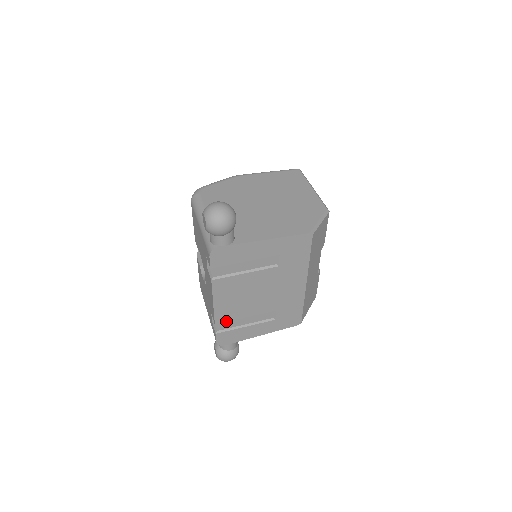
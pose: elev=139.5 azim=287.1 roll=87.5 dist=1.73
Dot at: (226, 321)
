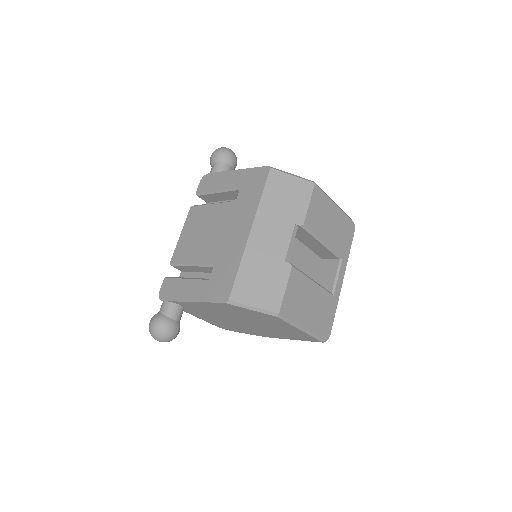
Dot at: (178, 263)
